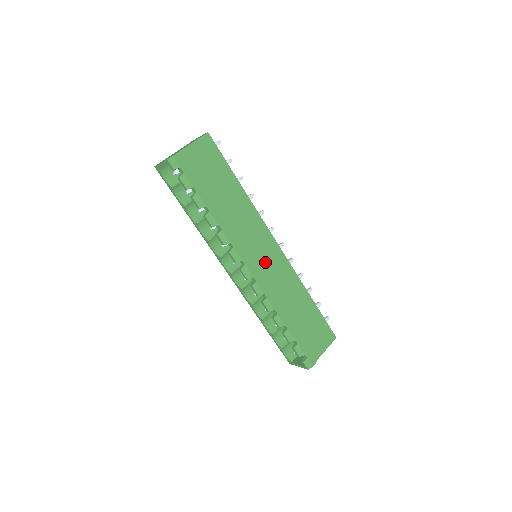
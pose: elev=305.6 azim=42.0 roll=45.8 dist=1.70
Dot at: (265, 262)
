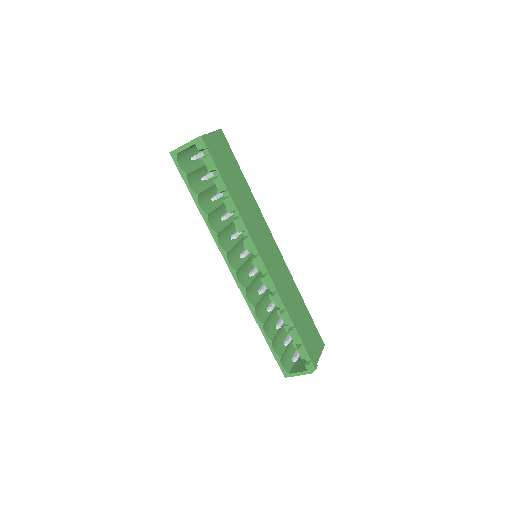
Dot at: (271, 257)
